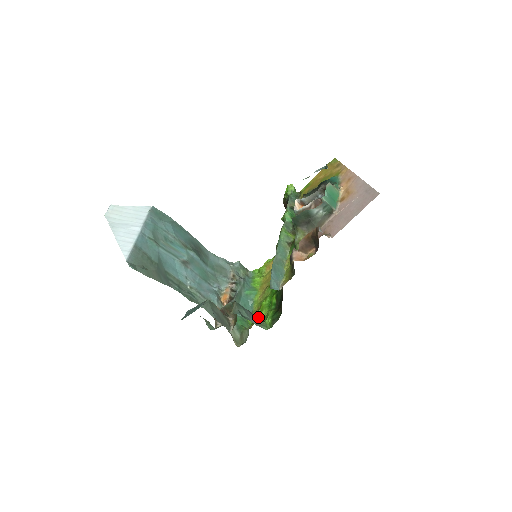
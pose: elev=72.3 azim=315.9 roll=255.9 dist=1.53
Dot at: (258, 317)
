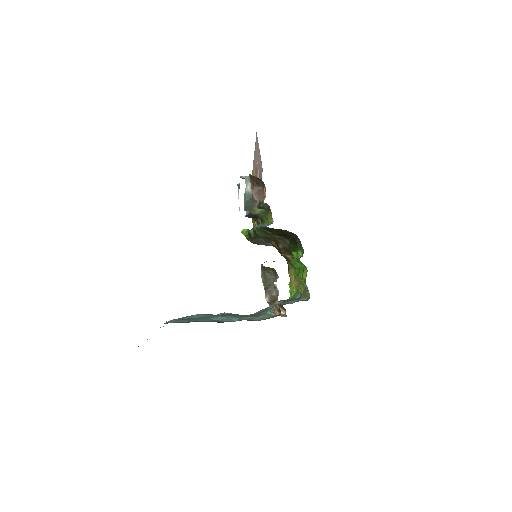
Dot at: occluded
